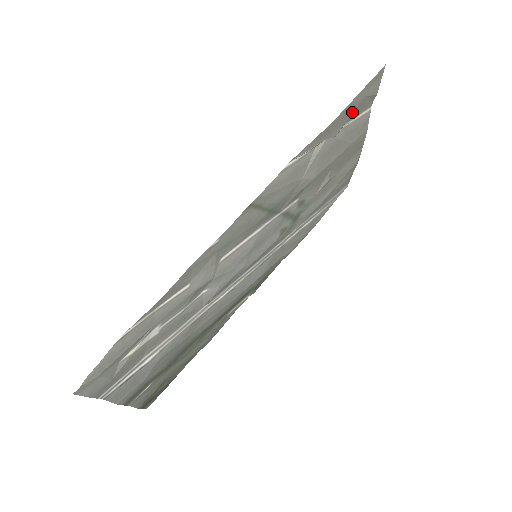
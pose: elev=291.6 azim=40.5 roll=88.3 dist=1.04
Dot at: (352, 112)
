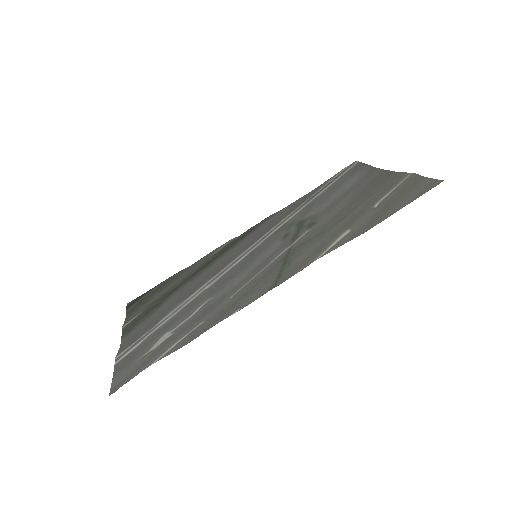
Dot at: (392, 203)
